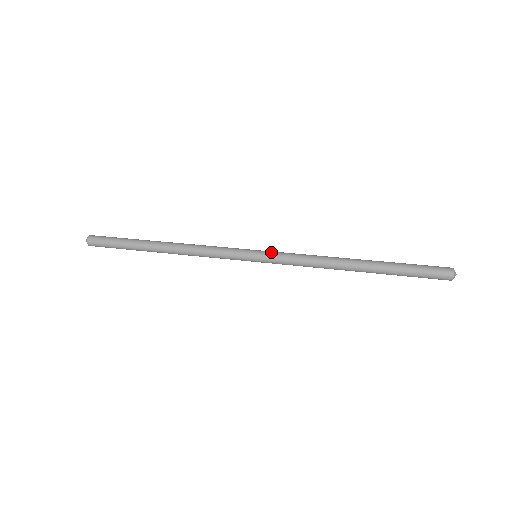
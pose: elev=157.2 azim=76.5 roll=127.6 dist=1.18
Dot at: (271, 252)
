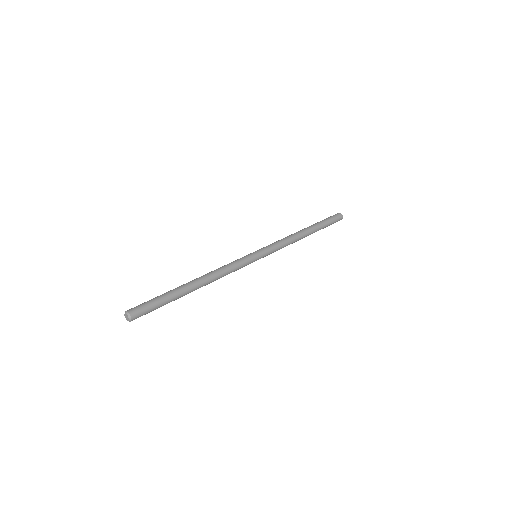
Dot at: (262, 248)
